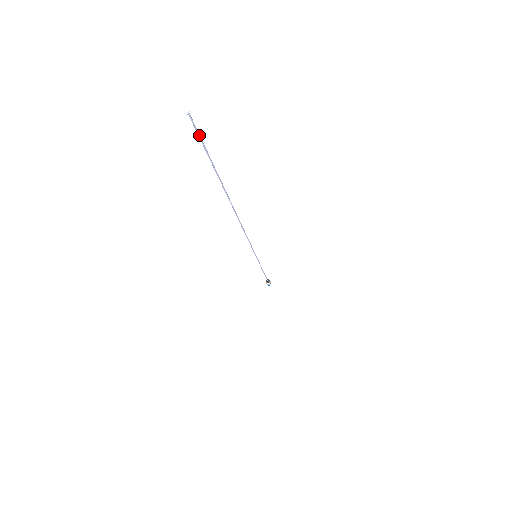
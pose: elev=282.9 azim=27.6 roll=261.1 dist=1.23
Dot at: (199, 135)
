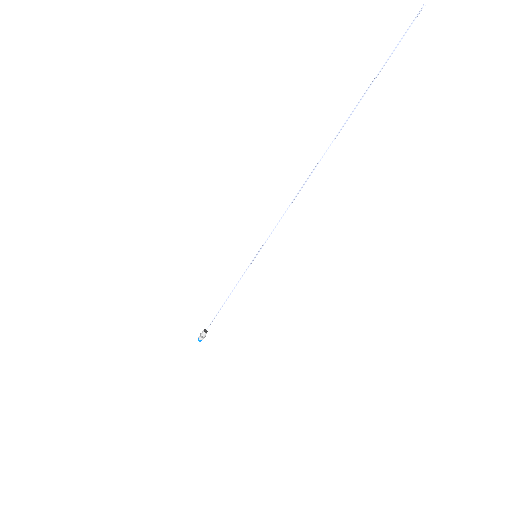
Dot at: occluded
